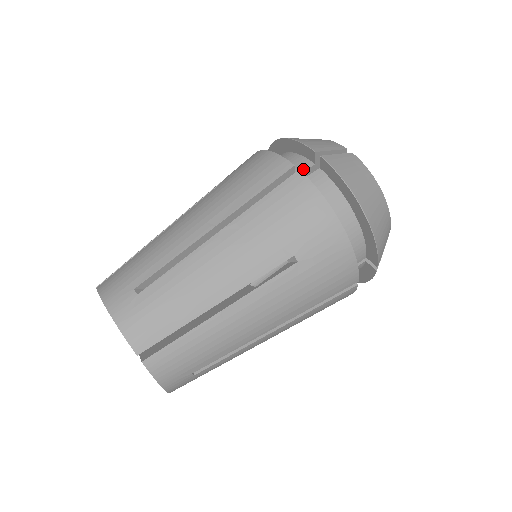
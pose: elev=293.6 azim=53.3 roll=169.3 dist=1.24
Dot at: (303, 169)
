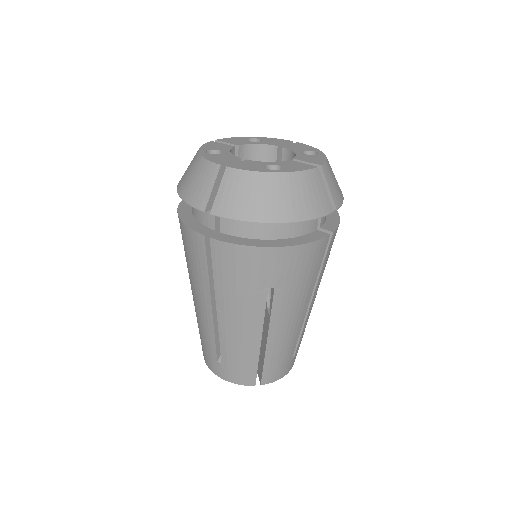
Dot at: (212, 219)
